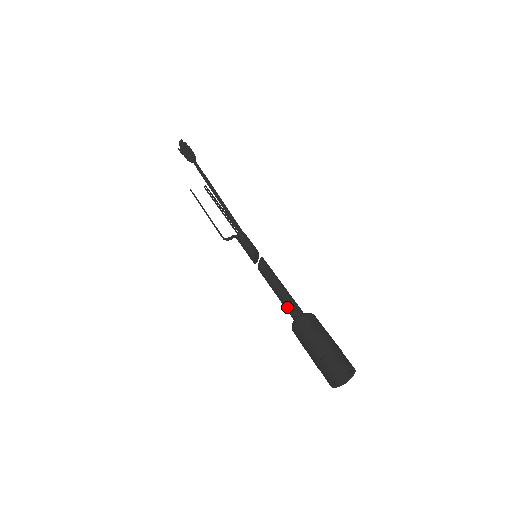
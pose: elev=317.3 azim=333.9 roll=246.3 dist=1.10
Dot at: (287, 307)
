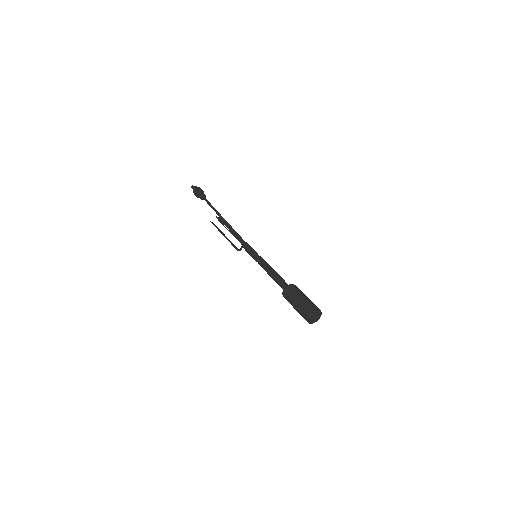
Dot at: occluded
